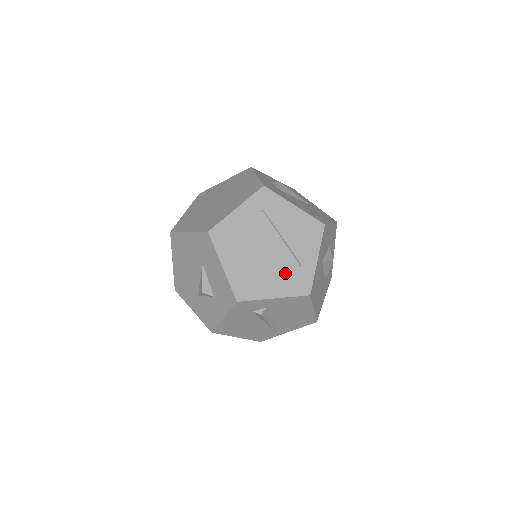
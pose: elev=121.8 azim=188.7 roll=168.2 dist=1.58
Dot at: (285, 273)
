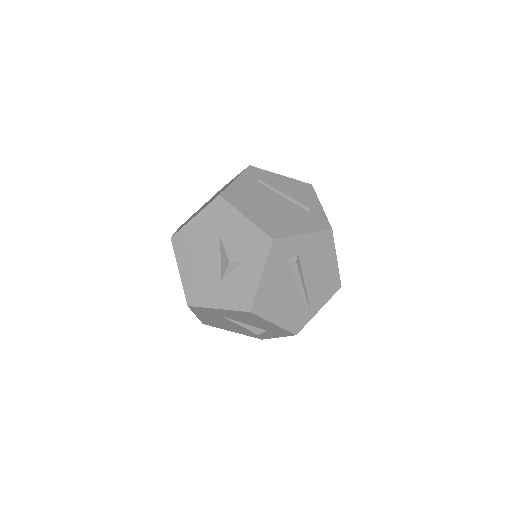
Dot at: (302, 216)
